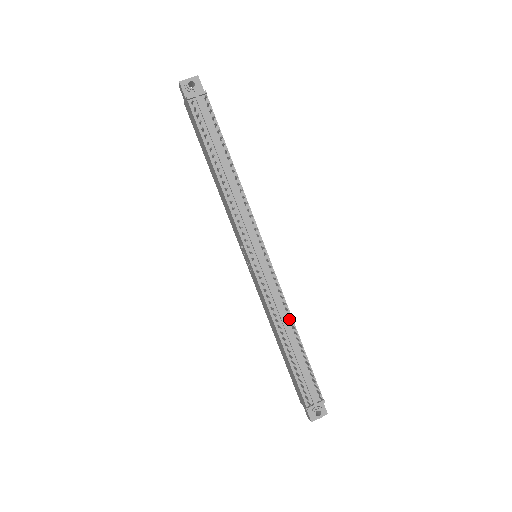
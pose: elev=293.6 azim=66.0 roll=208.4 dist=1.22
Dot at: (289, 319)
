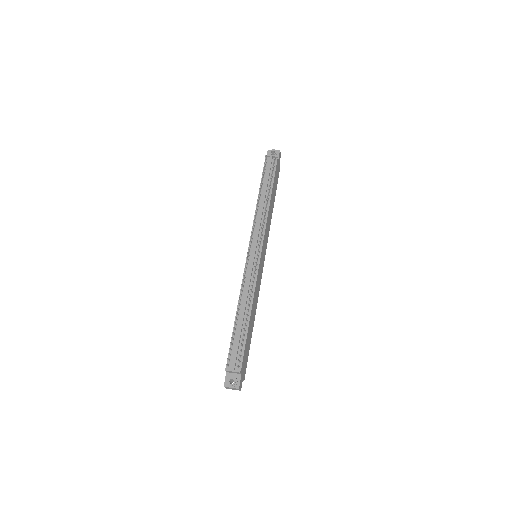
Dot at: (250, 300)
